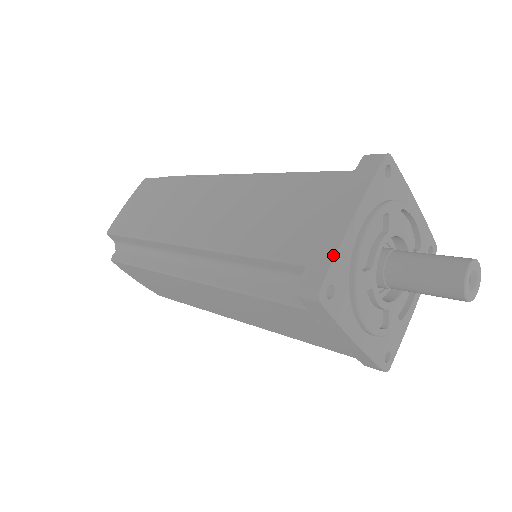
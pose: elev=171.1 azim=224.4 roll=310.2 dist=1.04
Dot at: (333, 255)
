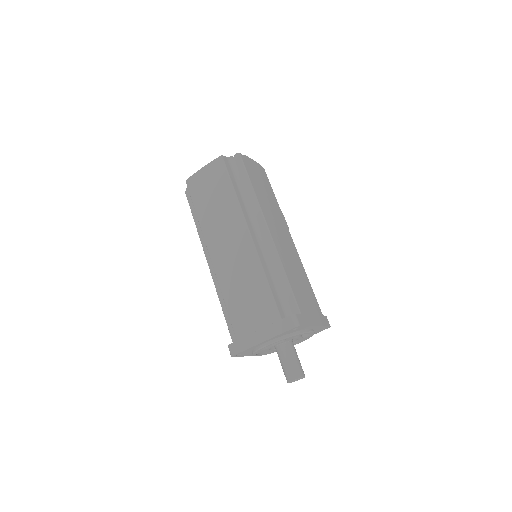
Dot at: (245, 349)
